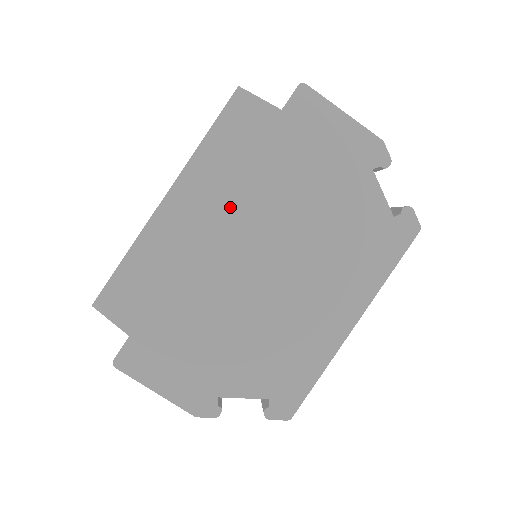
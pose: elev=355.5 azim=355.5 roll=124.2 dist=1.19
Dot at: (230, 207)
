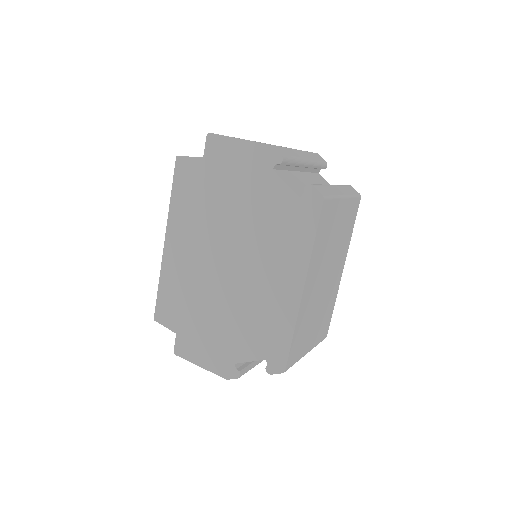
Dot at: (198, 234)
